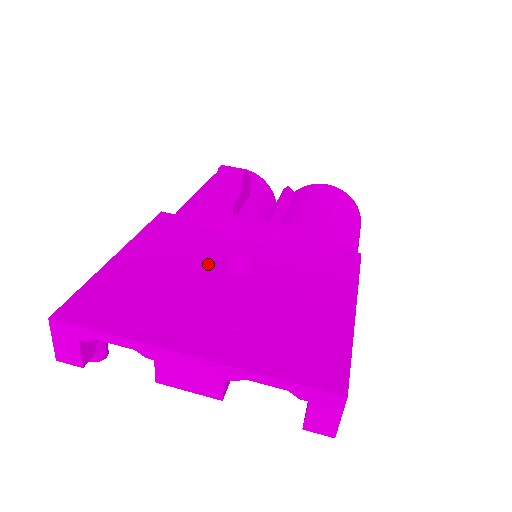
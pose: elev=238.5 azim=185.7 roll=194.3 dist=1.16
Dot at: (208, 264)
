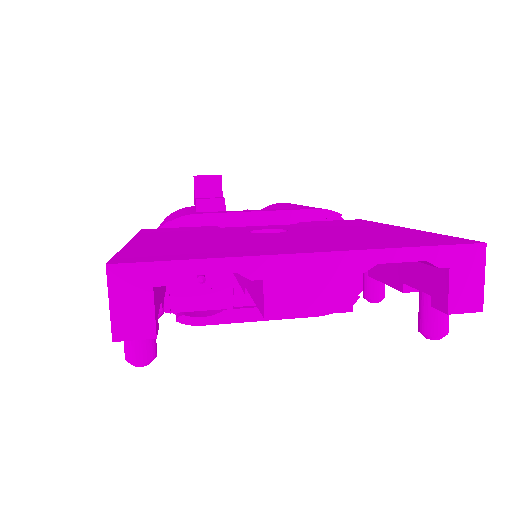
Dot at: (238, 233)
